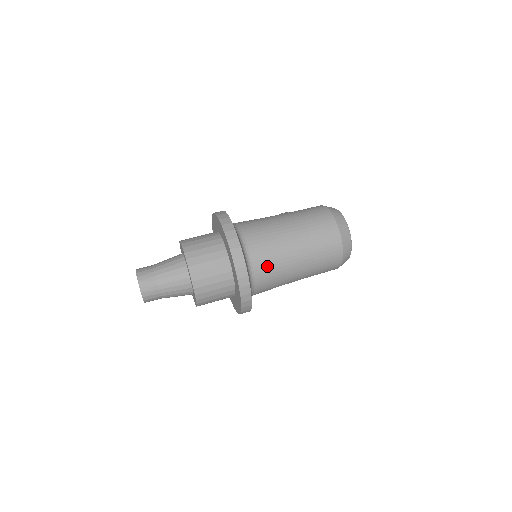
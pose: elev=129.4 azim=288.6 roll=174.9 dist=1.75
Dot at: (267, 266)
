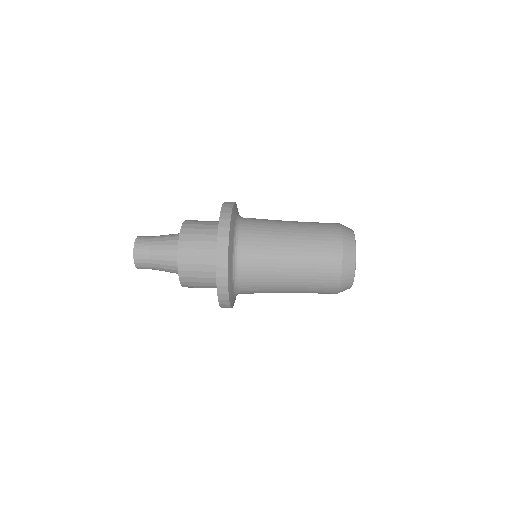
Dot at: (255, 245)
